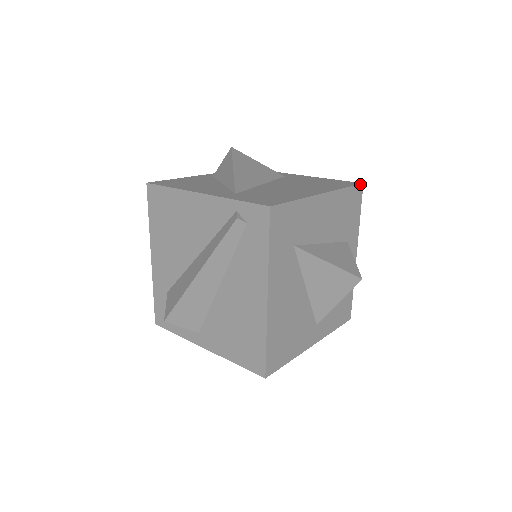
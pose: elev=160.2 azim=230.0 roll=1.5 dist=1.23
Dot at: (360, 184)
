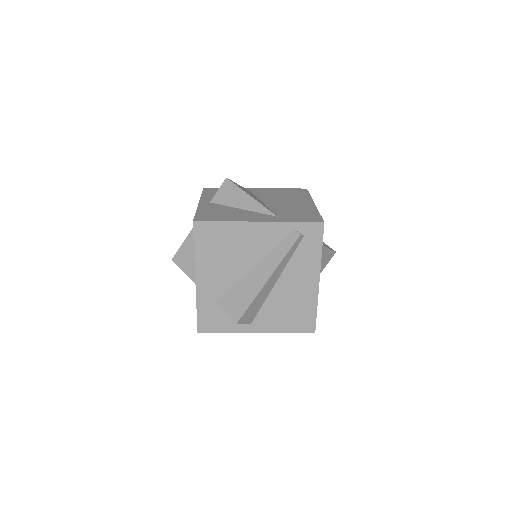
Dot at: (307, 190)
